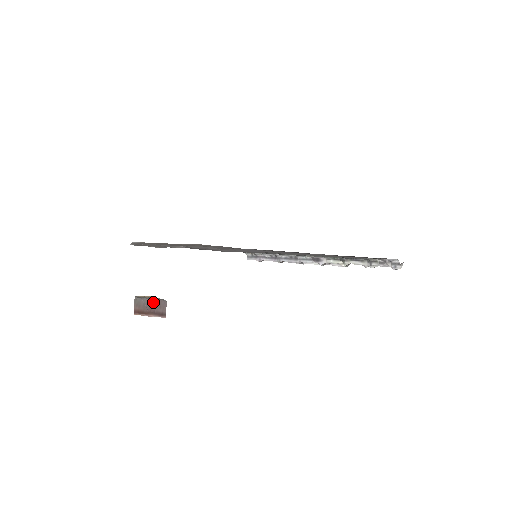
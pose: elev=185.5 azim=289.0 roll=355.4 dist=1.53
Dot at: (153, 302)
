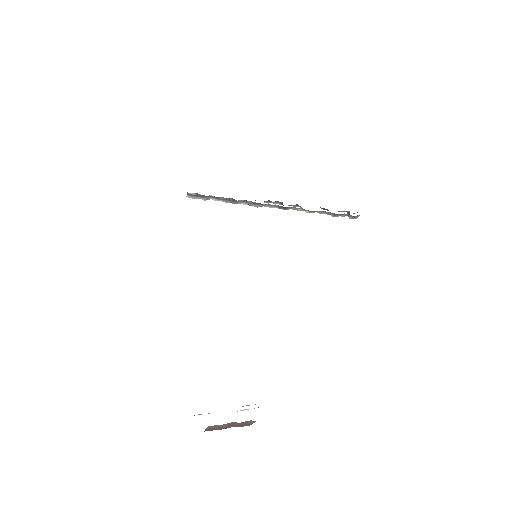
Dot at: (237, 423)
